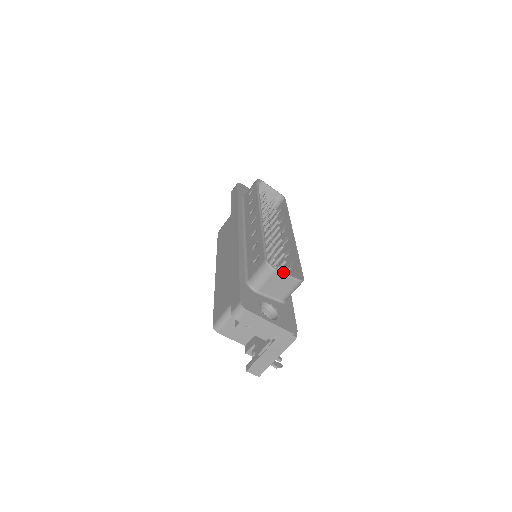
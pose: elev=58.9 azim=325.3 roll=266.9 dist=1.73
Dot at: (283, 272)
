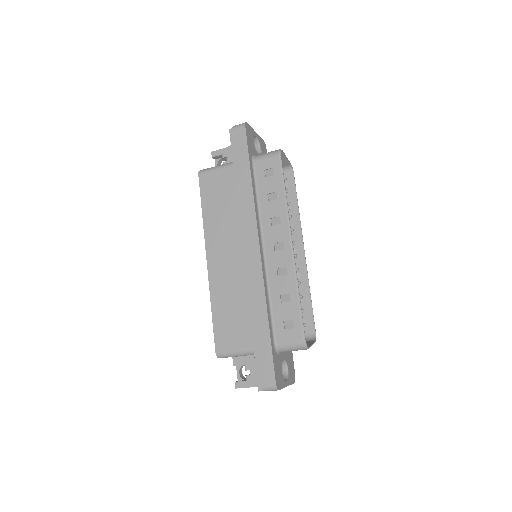
Dot at: (311, 345)
